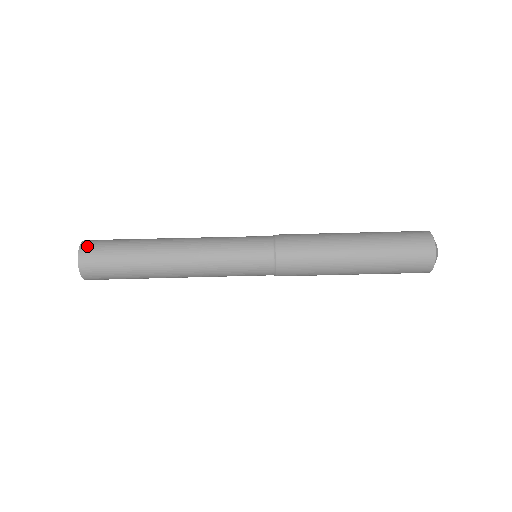
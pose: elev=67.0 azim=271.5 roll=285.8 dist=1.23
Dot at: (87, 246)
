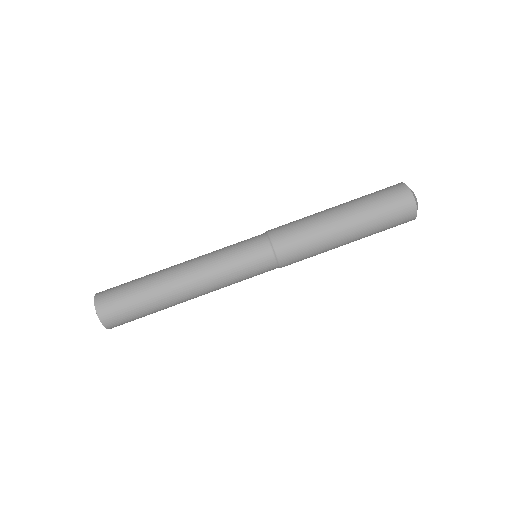
Dot at: occluded
